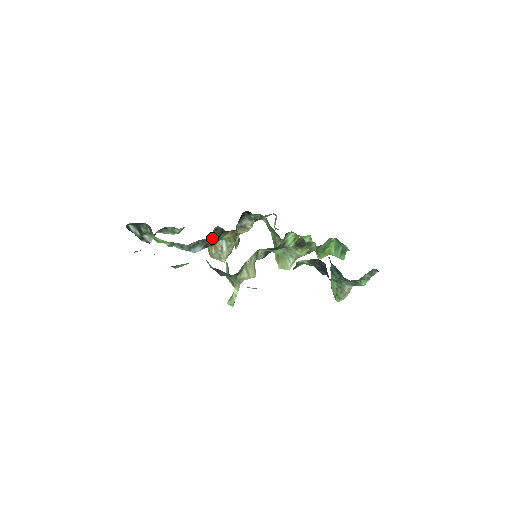
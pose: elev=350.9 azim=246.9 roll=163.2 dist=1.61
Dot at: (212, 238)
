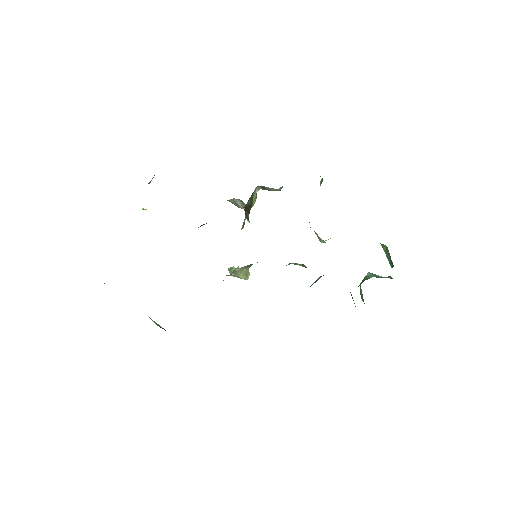
Dot at: occluded
